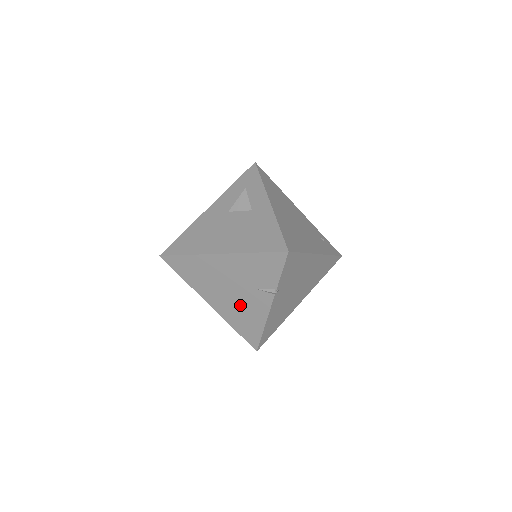
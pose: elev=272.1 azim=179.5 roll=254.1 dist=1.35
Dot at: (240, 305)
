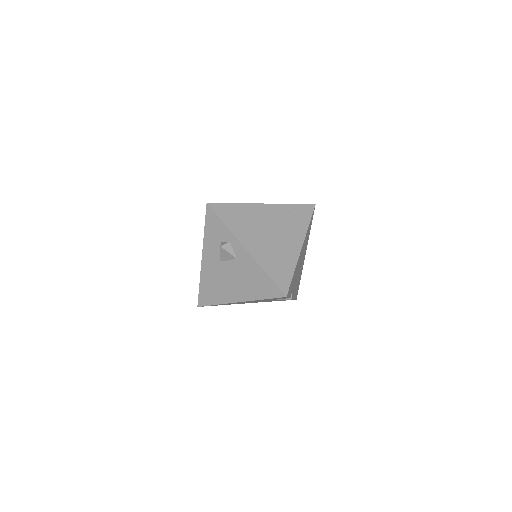
Dot at: occluded
